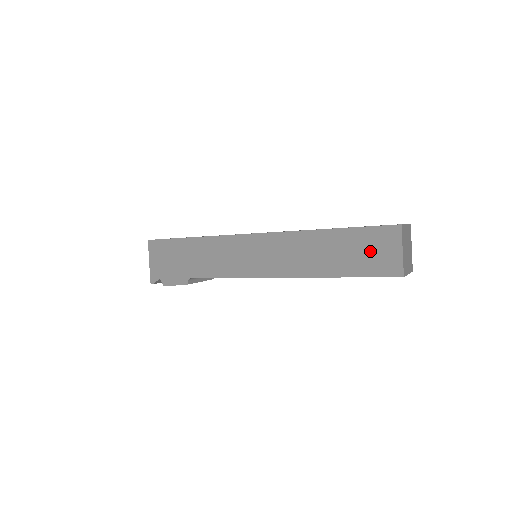
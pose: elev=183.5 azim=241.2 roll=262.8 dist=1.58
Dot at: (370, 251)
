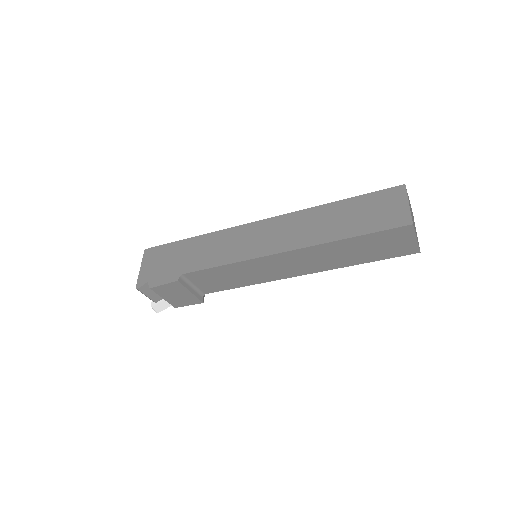
Dot at: (376, 210)
